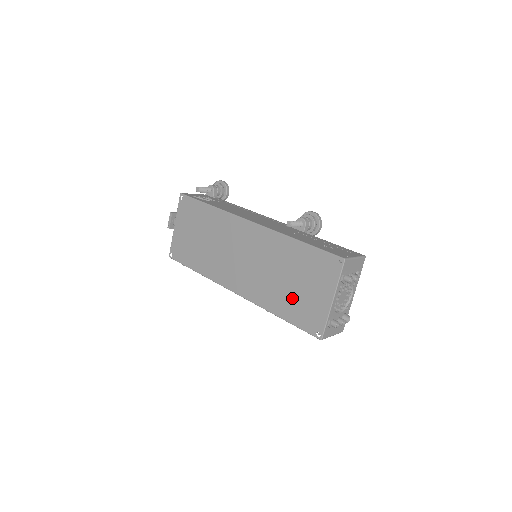
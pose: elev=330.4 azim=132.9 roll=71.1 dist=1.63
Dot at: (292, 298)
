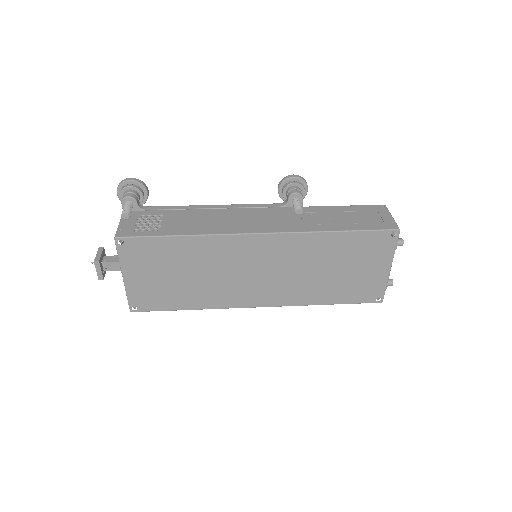
Dot at: (341, 284)
